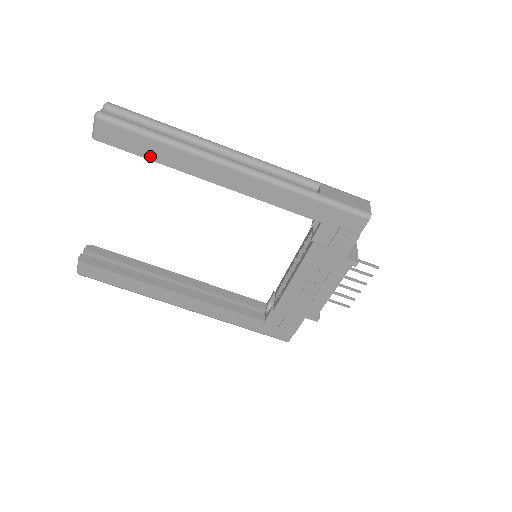
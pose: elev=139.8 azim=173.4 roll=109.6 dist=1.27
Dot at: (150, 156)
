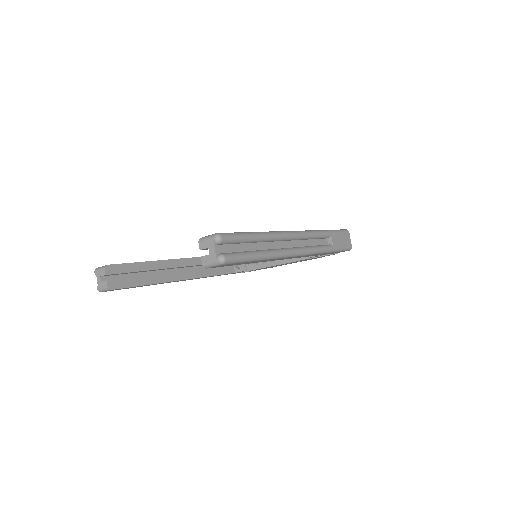
Dot at: occluded
